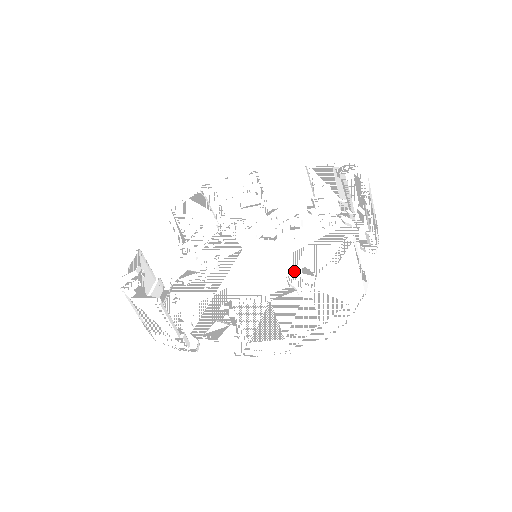
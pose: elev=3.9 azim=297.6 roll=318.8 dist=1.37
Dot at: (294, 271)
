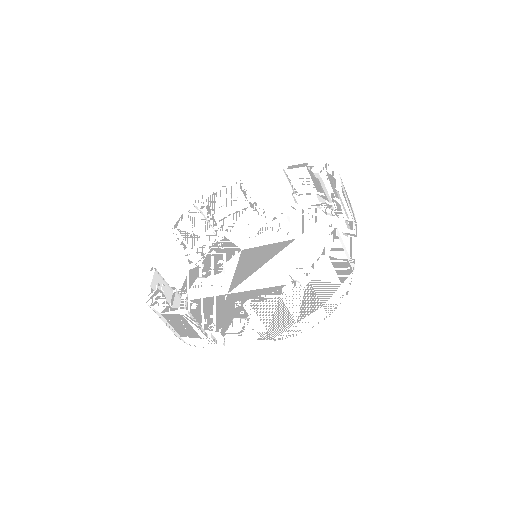
Dot at: (291, 263)
